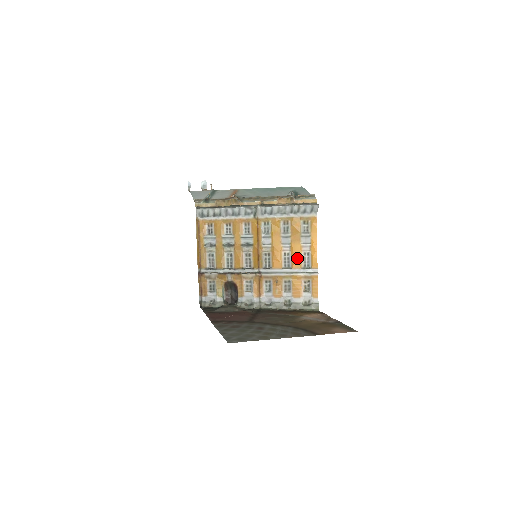
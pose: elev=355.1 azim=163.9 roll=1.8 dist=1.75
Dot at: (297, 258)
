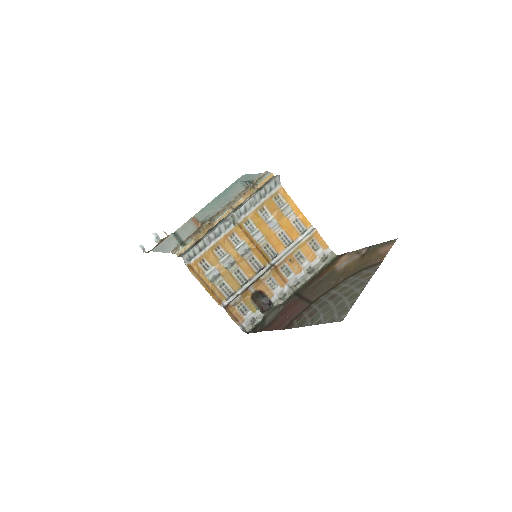
Dot at: (291, 230)
